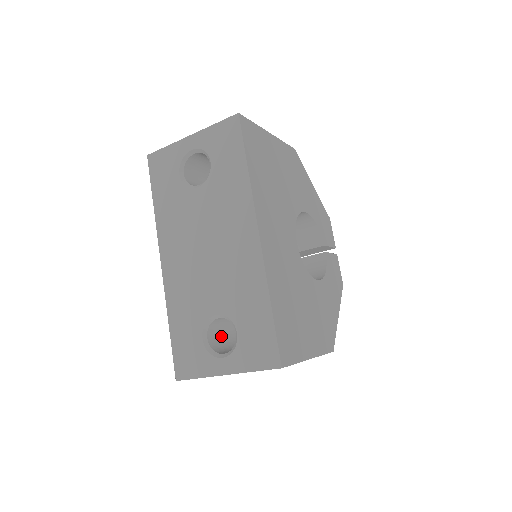
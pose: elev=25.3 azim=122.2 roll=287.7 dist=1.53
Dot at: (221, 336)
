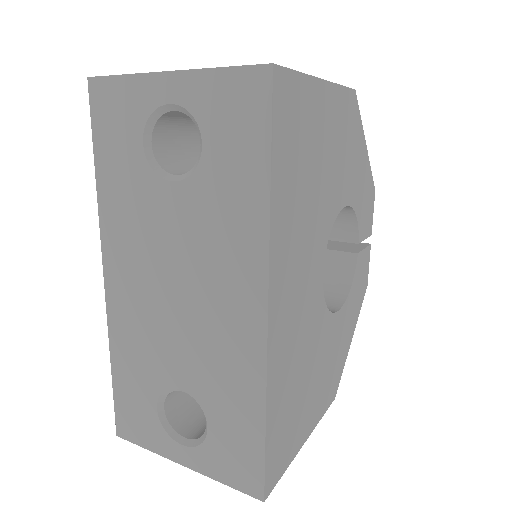
Dot at: occluded
